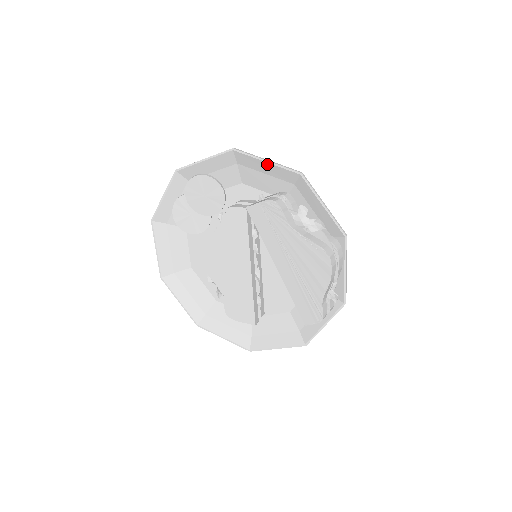
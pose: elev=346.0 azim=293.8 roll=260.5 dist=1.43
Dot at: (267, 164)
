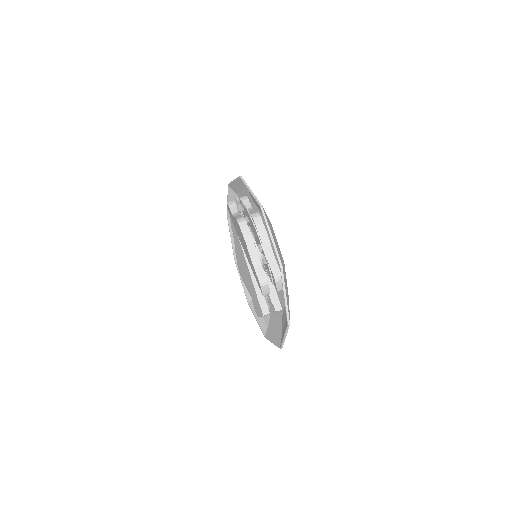
Dot at: (235, 183)
